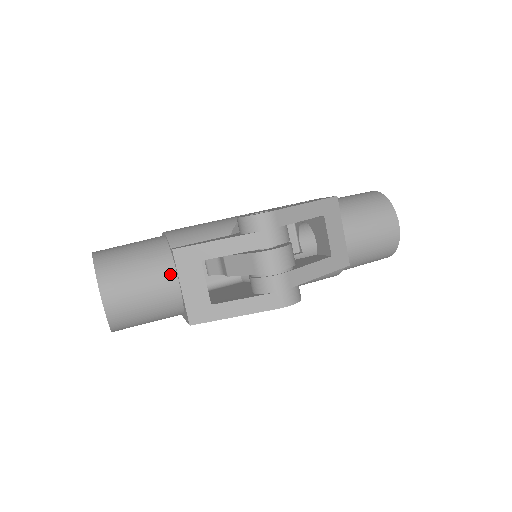
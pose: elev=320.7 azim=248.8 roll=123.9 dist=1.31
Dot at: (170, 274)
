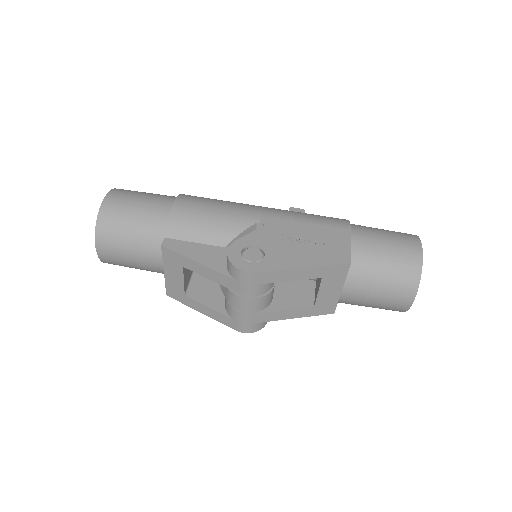
Dot at: (158, 257)
